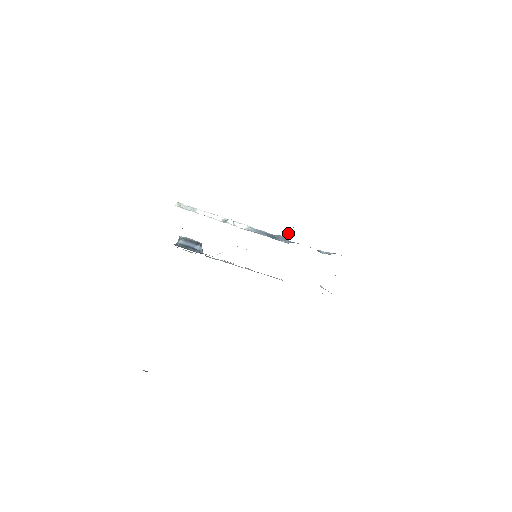
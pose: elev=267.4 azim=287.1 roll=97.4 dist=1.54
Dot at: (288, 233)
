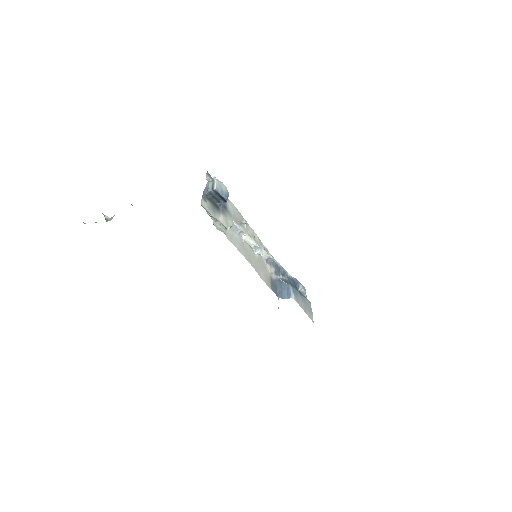
Dot at: (287, 291)
